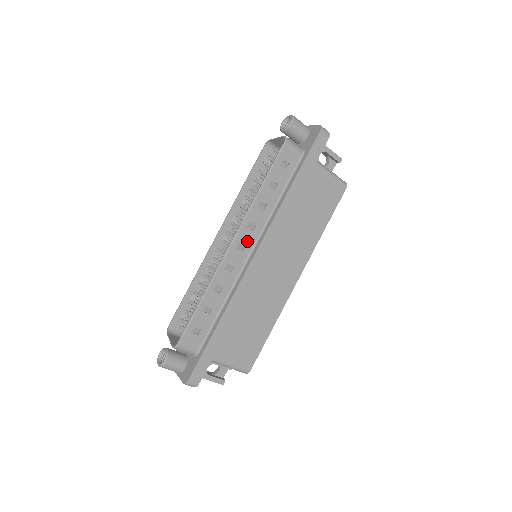
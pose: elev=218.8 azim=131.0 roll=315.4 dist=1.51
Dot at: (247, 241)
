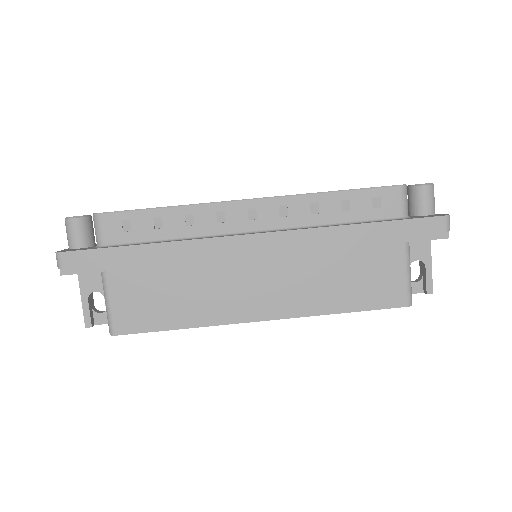
Dot at: (264, 218)
